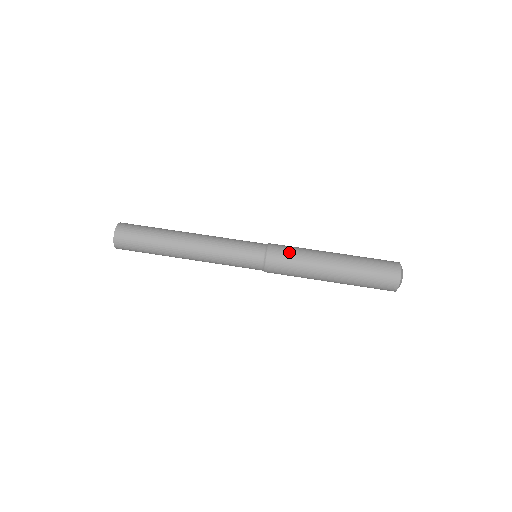
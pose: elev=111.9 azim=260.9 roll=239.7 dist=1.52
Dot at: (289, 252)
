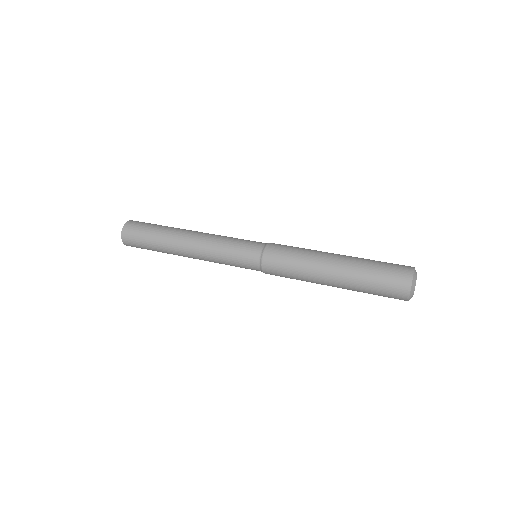
Dot at: occluded
